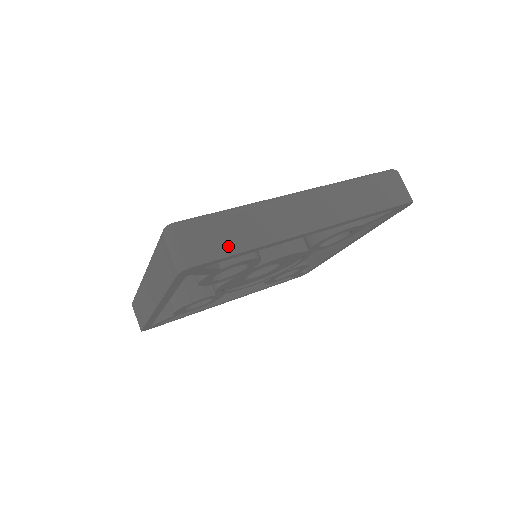
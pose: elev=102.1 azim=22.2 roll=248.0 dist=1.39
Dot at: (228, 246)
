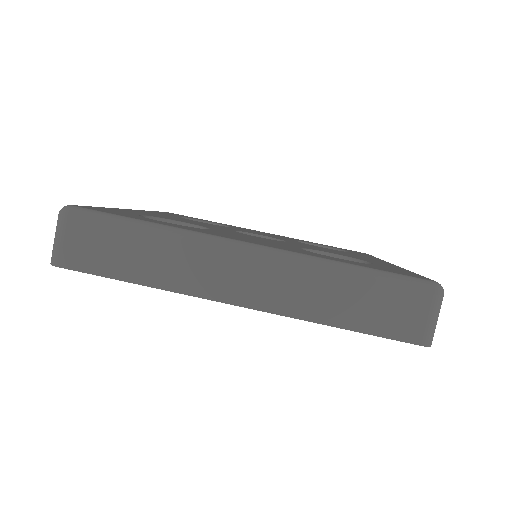
Dot at: (111, 266)
